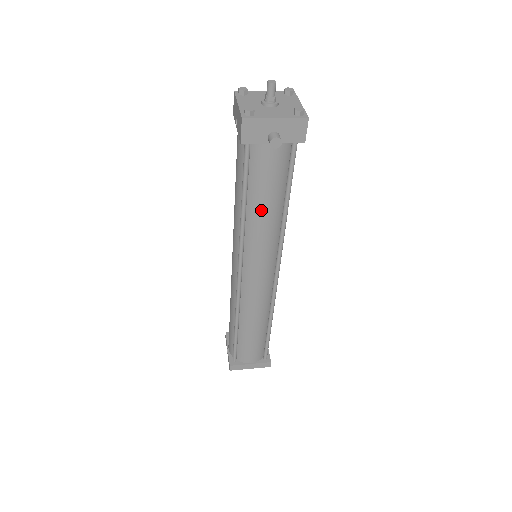
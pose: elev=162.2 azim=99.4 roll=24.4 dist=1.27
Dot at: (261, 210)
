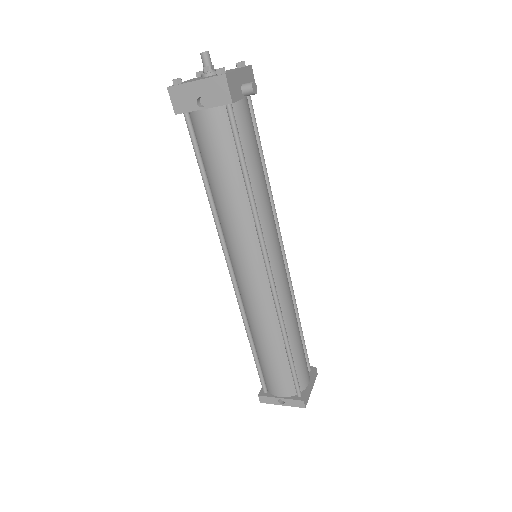
Dot at: (260, 178)
